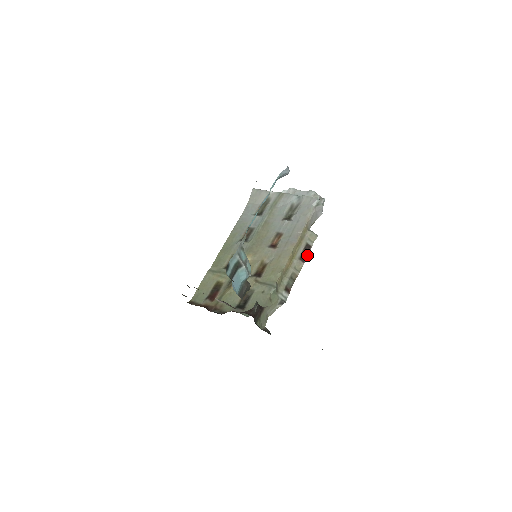
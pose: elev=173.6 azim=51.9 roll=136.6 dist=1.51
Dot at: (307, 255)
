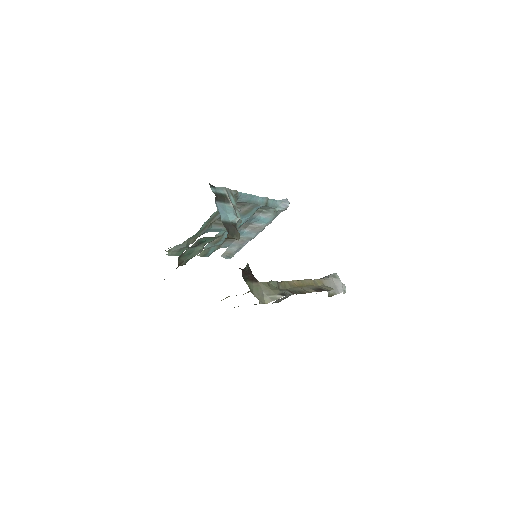
Dot at: (321, 291)
